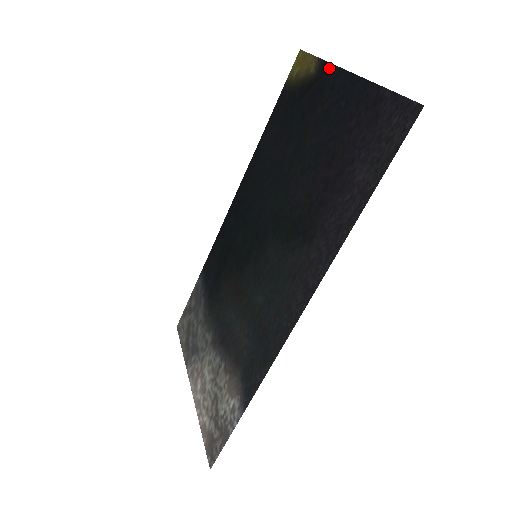
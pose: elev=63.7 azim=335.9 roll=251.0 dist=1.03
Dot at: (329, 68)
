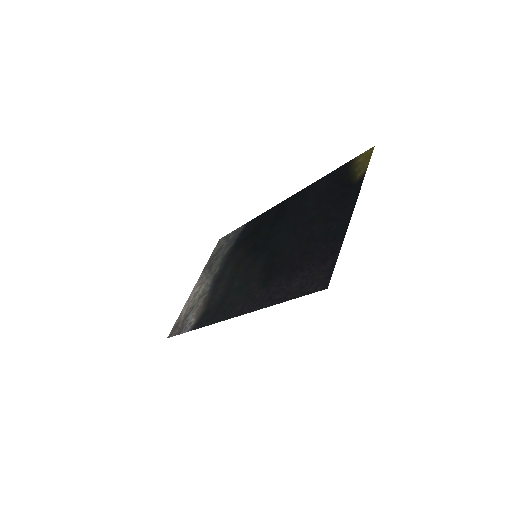
Dot at: (358, 190)
